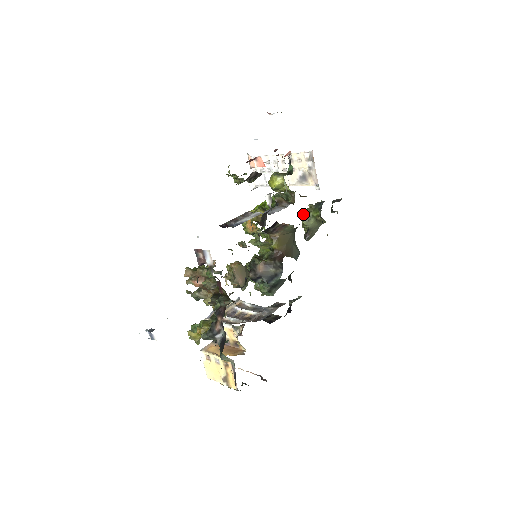
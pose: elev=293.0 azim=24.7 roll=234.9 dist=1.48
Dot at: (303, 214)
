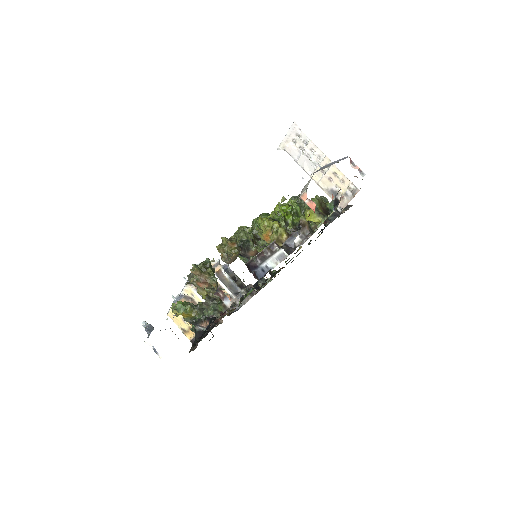
Dot at: occluded
